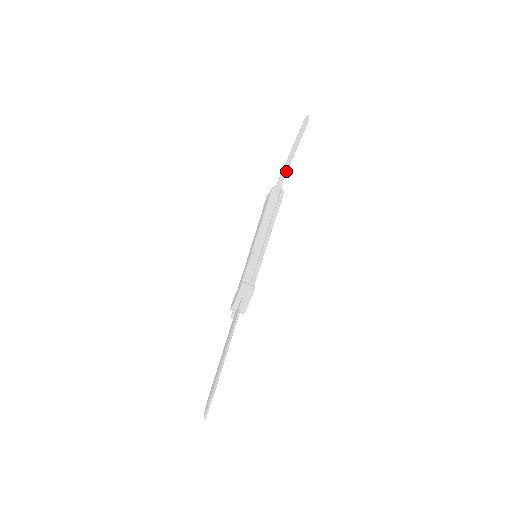
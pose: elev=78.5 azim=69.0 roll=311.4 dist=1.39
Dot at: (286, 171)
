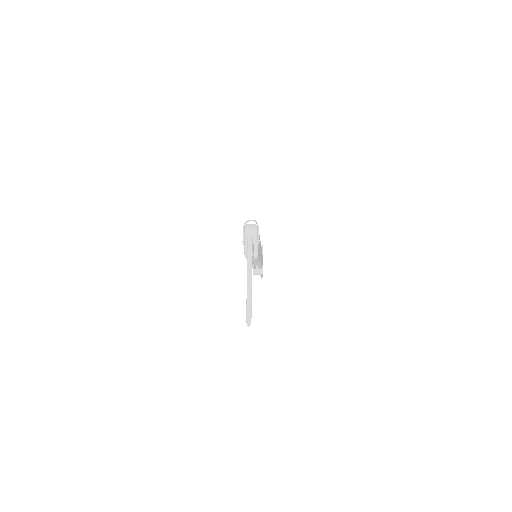
Dot at: (251, 261)
